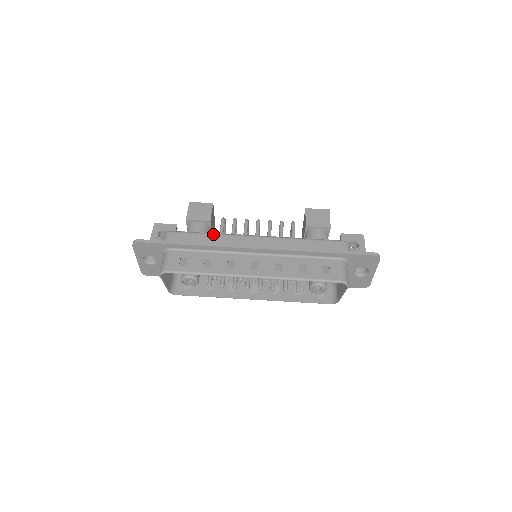
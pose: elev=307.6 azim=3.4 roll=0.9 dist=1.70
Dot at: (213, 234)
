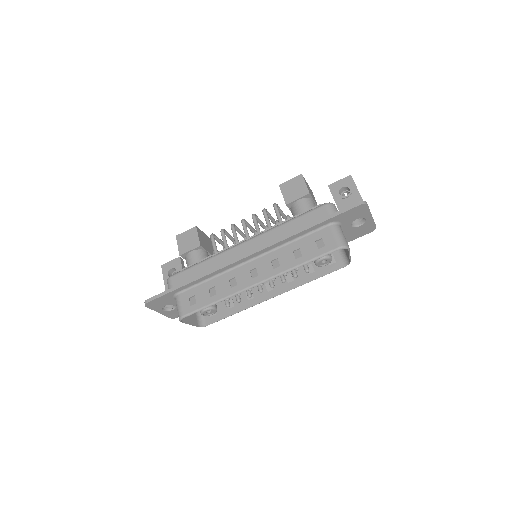
Dot at: (206, 260)
